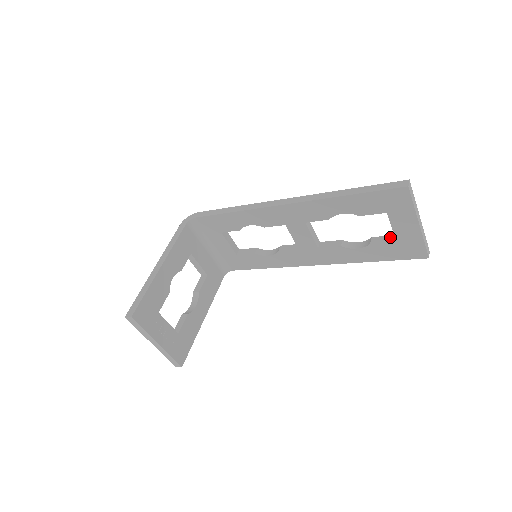
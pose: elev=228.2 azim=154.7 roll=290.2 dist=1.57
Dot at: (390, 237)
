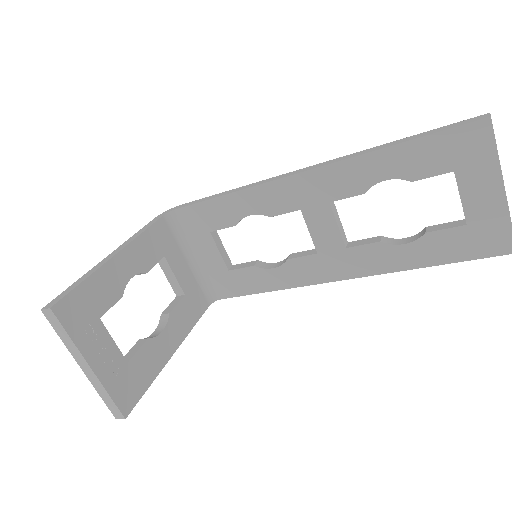
Dot at: (455, 222)
